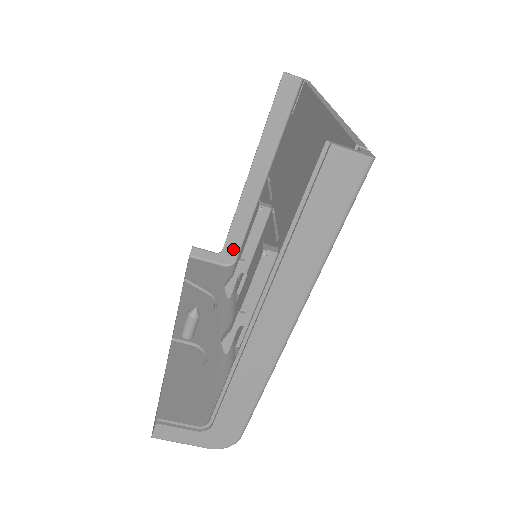
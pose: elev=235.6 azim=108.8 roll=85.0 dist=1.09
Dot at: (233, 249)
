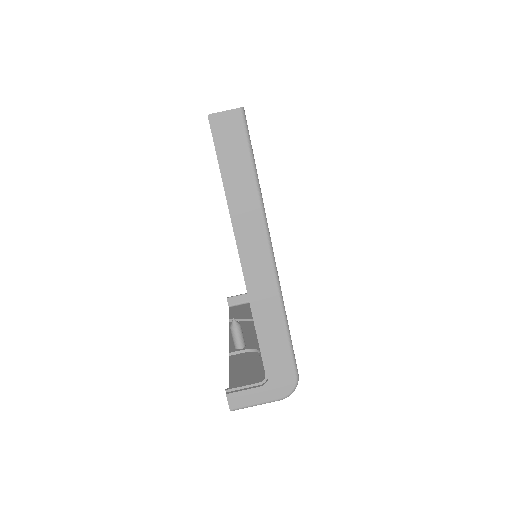
Dot at: occluded
